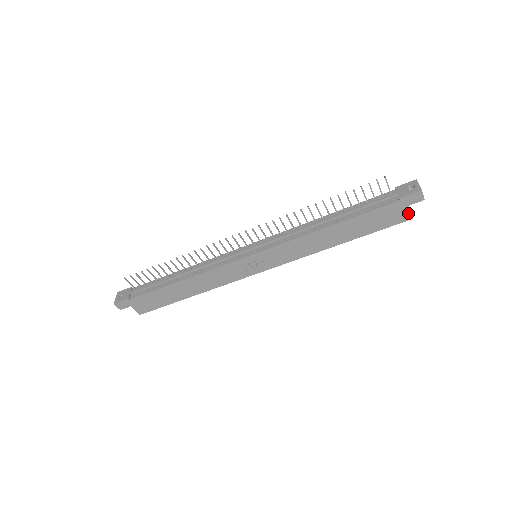
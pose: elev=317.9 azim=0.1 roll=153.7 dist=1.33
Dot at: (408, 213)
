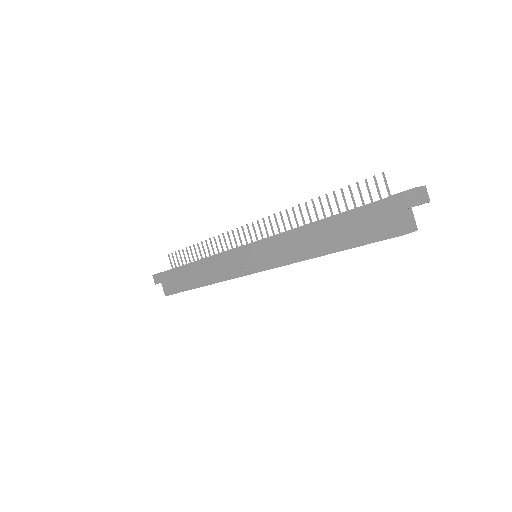
Dot at: (400, 223)
